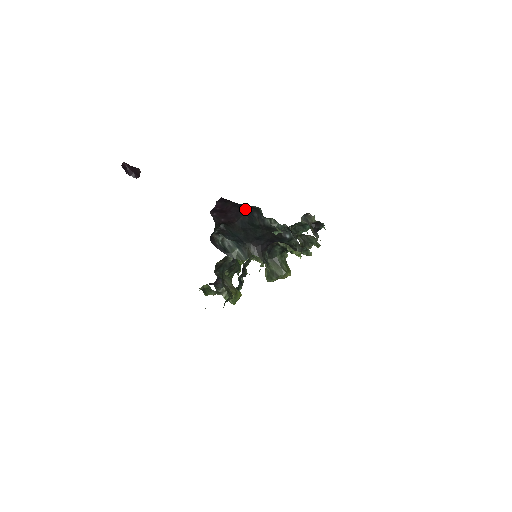
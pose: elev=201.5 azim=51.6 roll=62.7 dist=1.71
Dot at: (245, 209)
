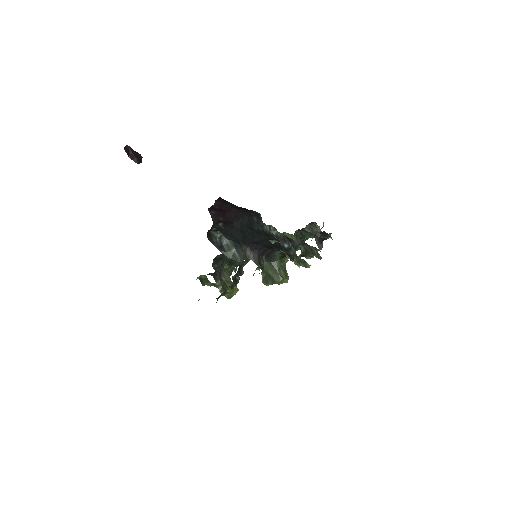
Dot at: (245, 211)
